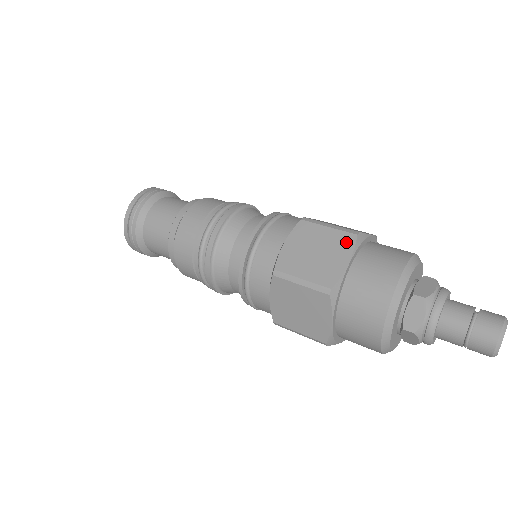
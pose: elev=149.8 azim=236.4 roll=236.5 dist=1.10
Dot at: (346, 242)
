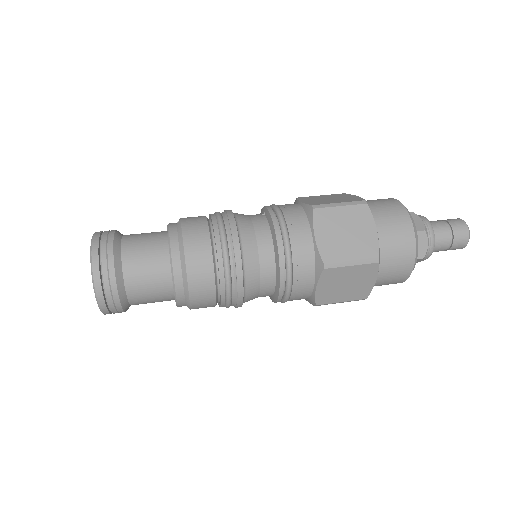
Dot at: (343, 195)
